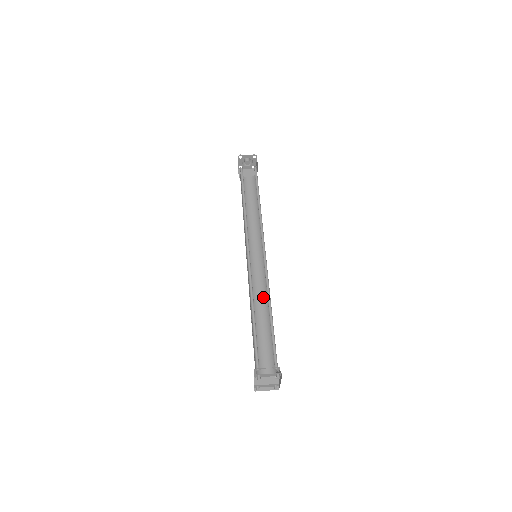
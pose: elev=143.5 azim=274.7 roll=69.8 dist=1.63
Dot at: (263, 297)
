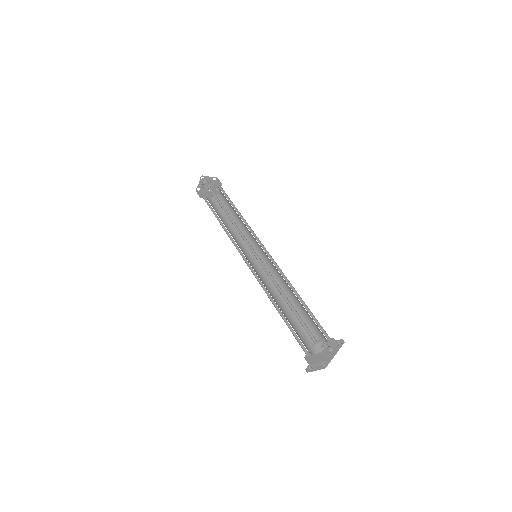
Dot at: (276, 291)
